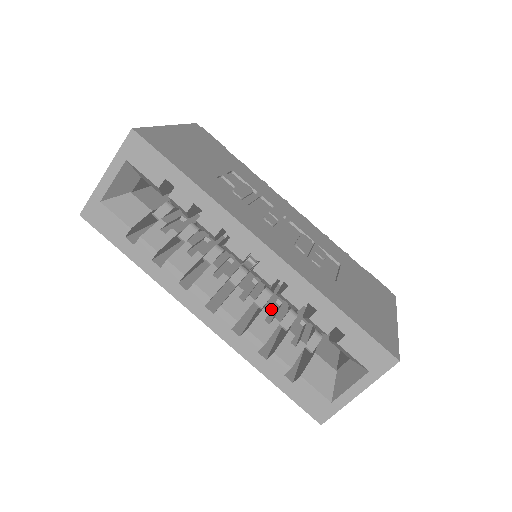
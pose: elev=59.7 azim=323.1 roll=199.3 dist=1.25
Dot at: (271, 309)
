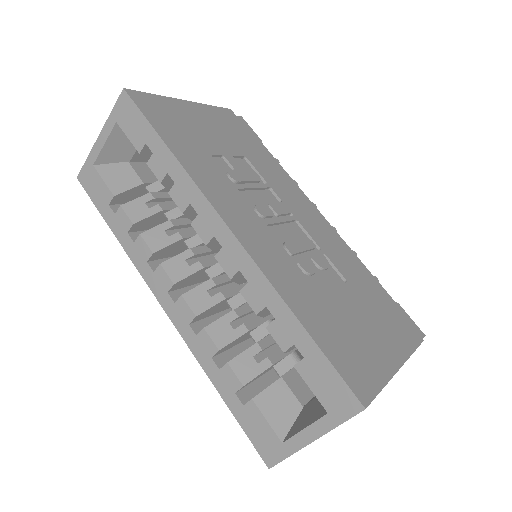
Dot at: (244, 314)
